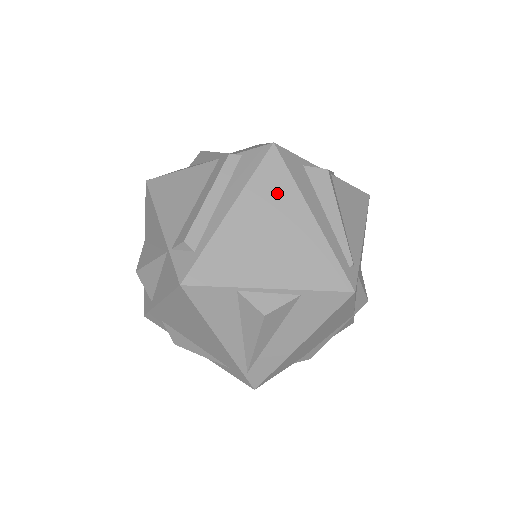
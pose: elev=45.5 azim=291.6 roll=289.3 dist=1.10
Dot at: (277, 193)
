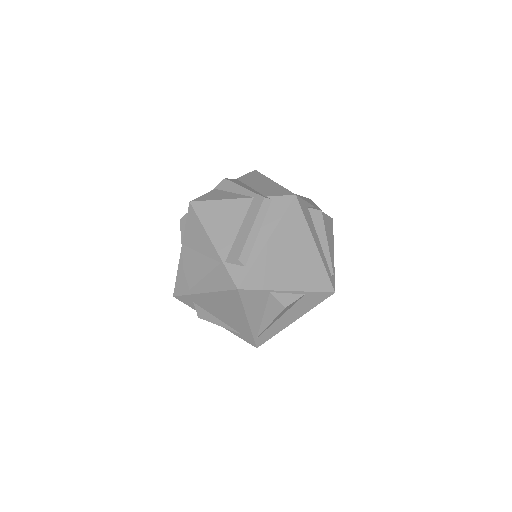
Dot at: (296, 229)
